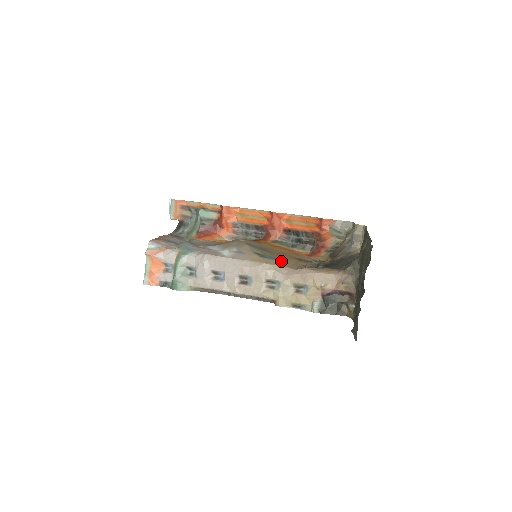
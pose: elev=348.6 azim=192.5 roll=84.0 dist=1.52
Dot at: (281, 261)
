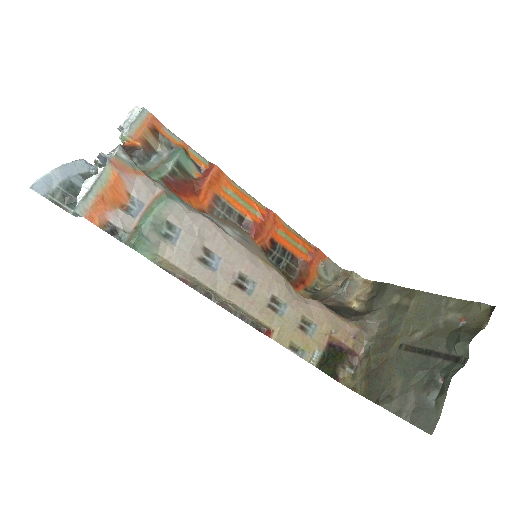
Dot at: (286, 278)
